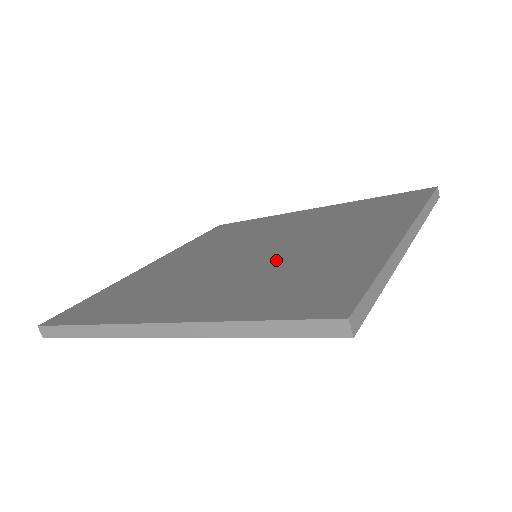
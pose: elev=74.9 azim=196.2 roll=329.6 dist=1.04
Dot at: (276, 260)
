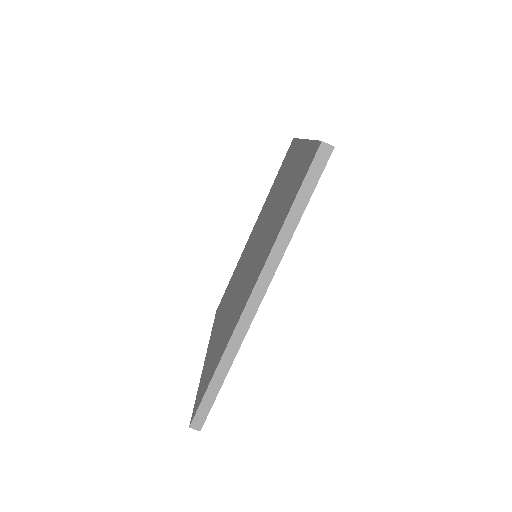
Dot at: (267, 227)
